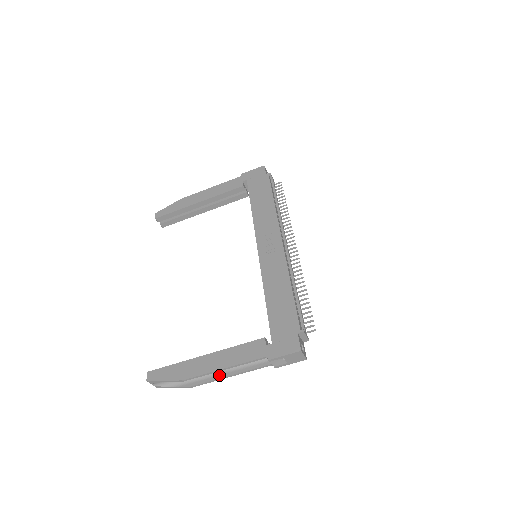
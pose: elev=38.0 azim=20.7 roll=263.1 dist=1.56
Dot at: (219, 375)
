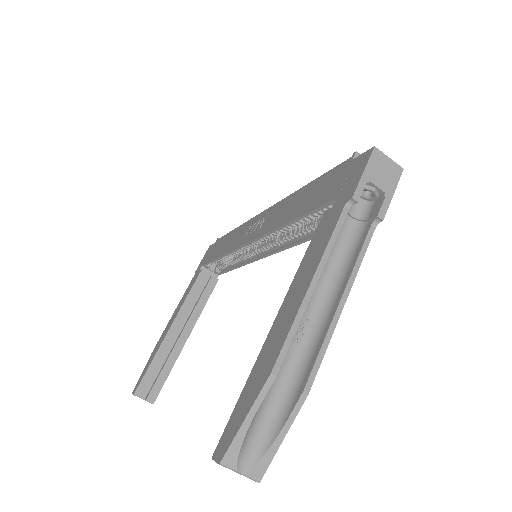
Dot at: (326, 323)
